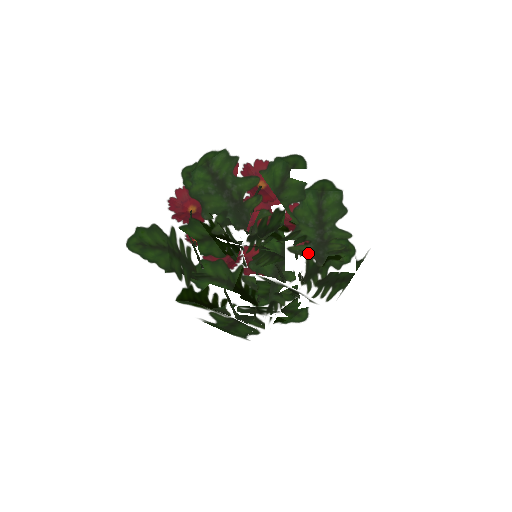
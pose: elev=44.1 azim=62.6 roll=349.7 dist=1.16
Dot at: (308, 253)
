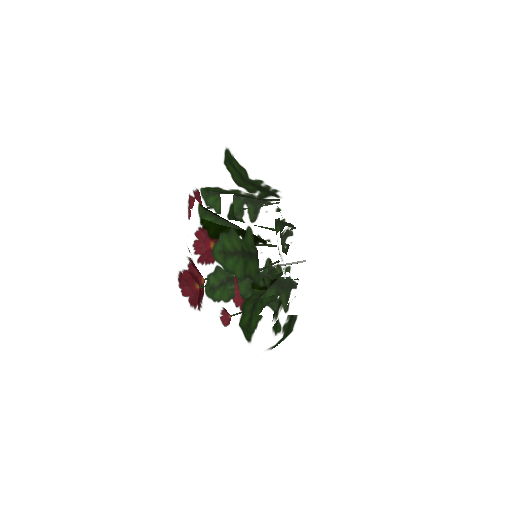
Dot at: occluded
